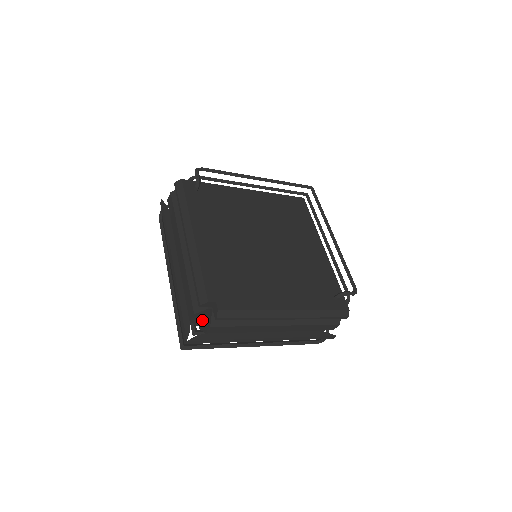
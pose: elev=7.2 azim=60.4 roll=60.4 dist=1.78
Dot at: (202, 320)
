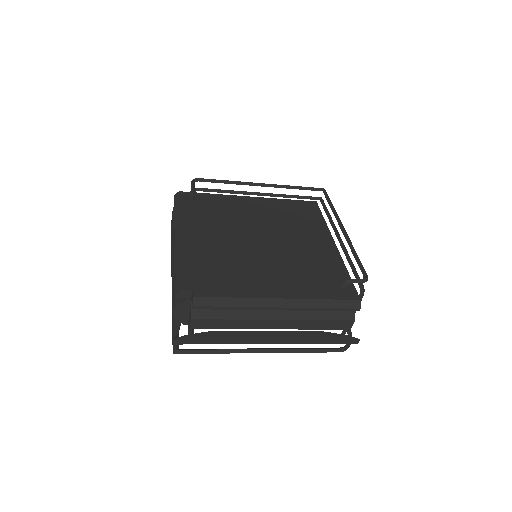
Dot at: (188, 317)
